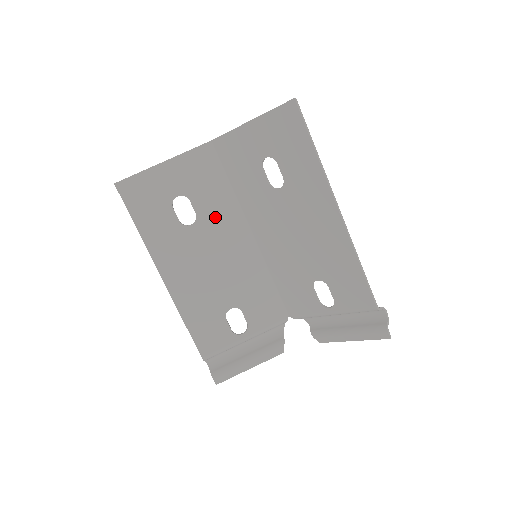
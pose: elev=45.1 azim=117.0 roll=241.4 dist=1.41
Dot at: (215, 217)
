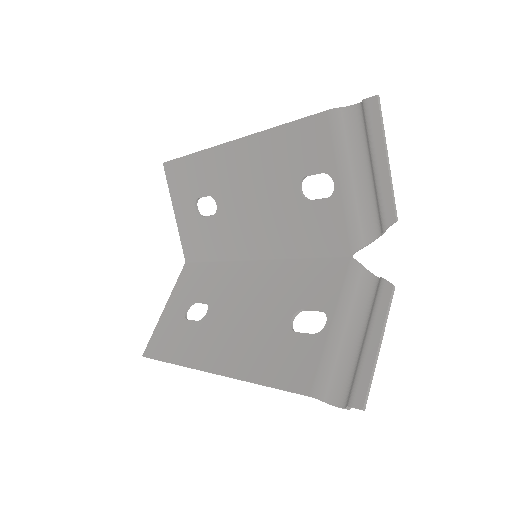
Dot at: (220, 287)
